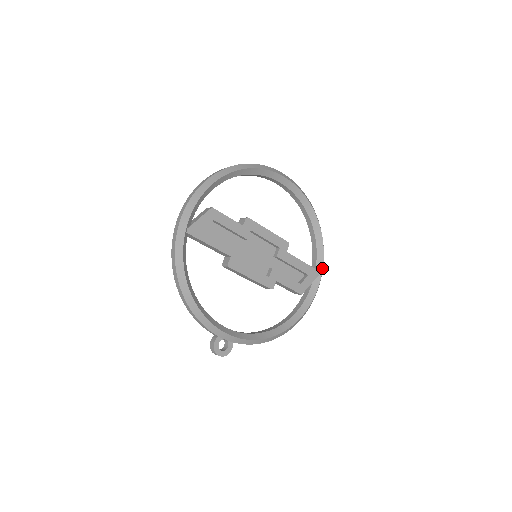
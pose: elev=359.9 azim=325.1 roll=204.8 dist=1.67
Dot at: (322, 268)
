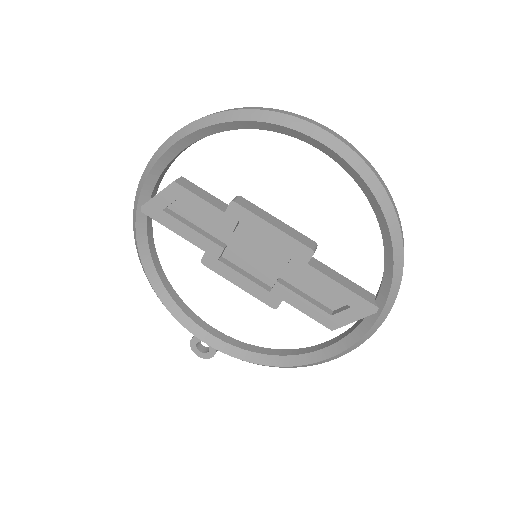
Dot at: (383, 305)
